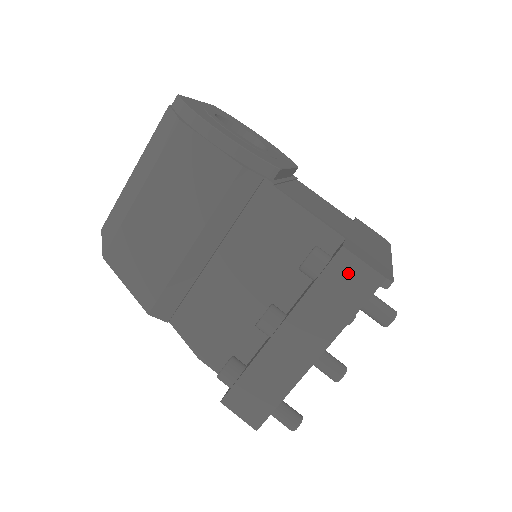
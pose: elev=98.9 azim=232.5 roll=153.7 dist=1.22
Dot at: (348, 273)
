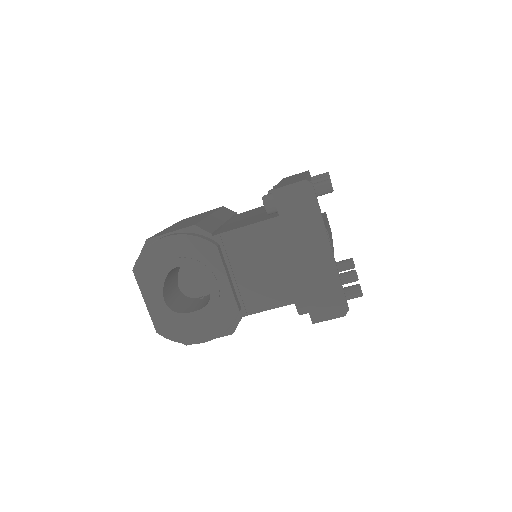
Dot at: occluded
